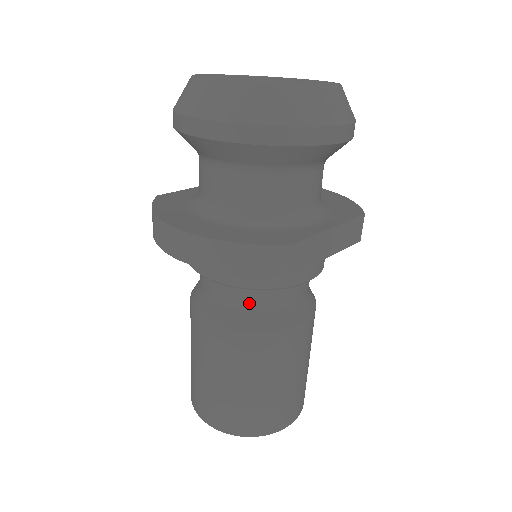
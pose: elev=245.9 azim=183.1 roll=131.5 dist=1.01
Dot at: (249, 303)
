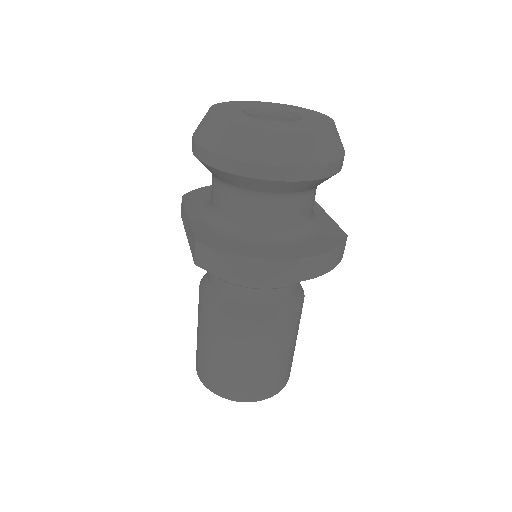
Dot at: (292, 291)
